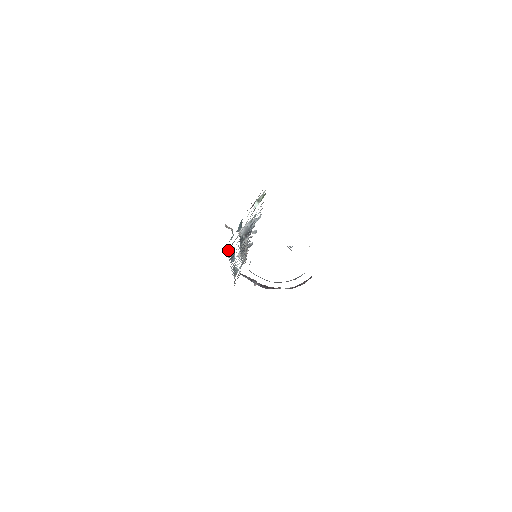
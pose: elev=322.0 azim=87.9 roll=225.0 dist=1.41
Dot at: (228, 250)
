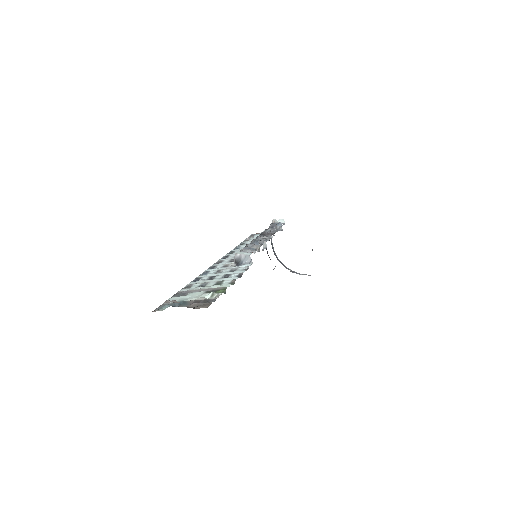
Dot at: (175, 296)
